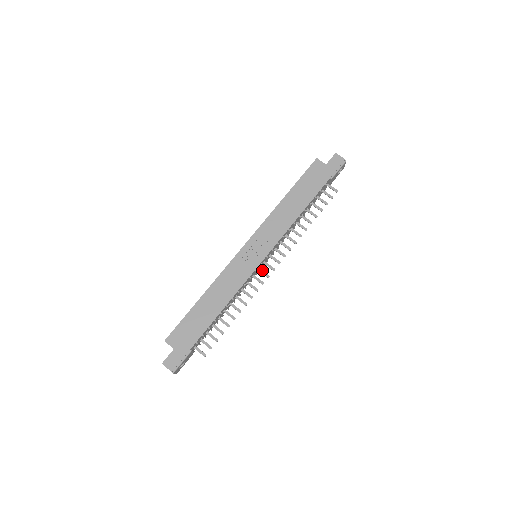
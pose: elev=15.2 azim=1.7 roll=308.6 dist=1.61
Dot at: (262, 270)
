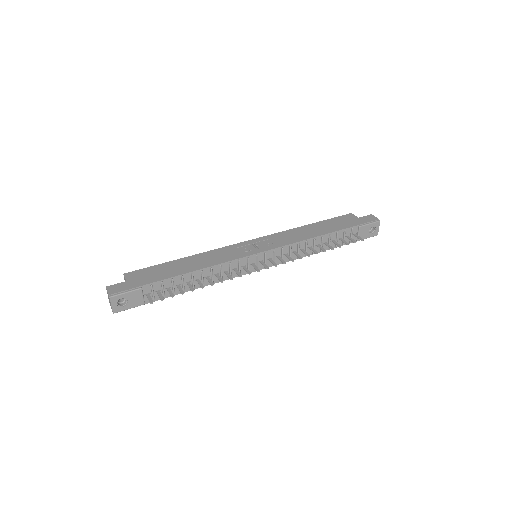
Dot at: (255, 265)
